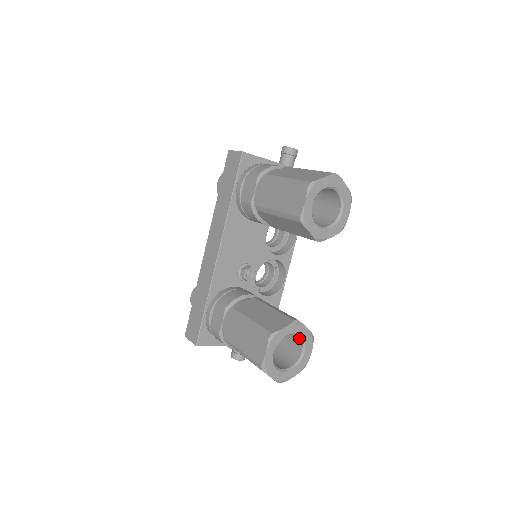
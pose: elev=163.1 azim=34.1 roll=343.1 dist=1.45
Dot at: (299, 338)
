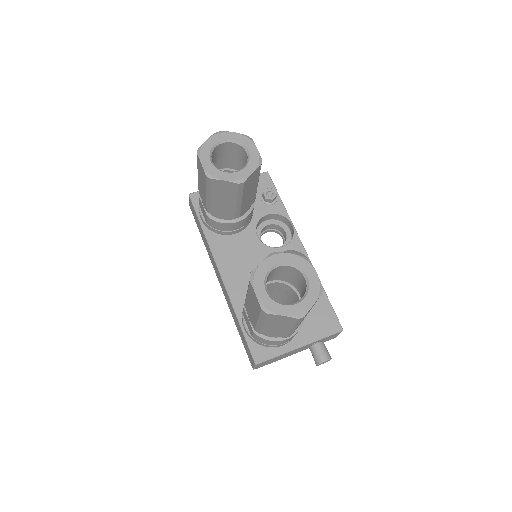
Dot at: (292, 268)
